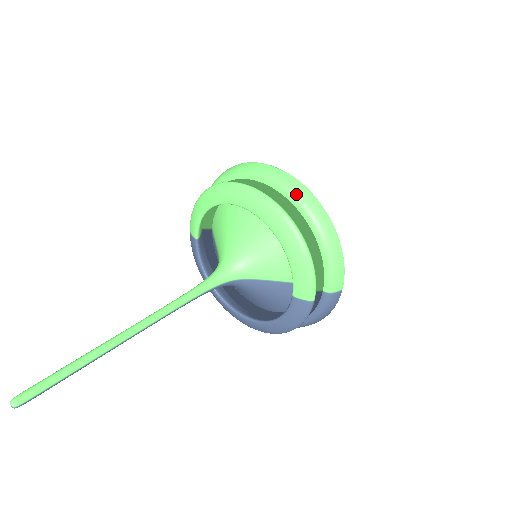
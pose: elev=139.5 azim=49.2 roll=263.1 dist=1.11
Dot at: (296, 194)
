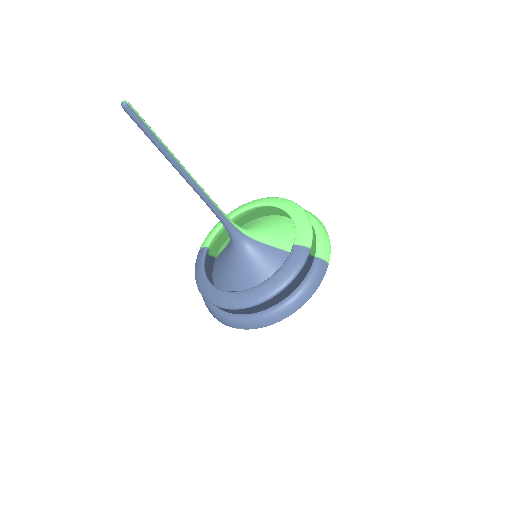
Dot at: occluded
